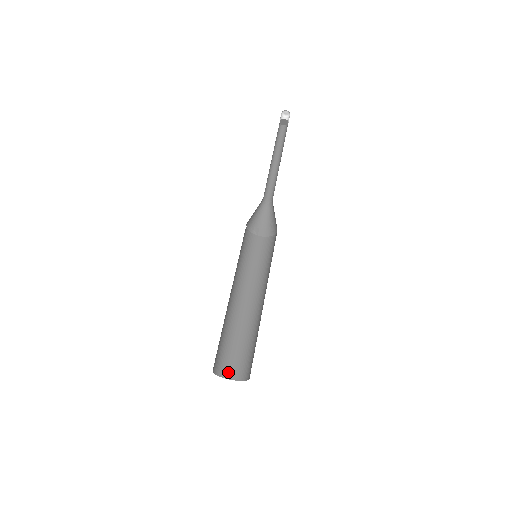
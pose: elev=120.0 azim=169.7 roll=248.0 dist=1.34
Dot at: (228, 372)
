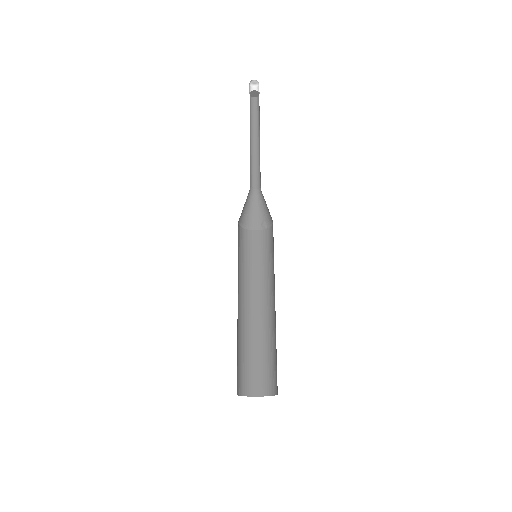
Dot at: (270, 388)
